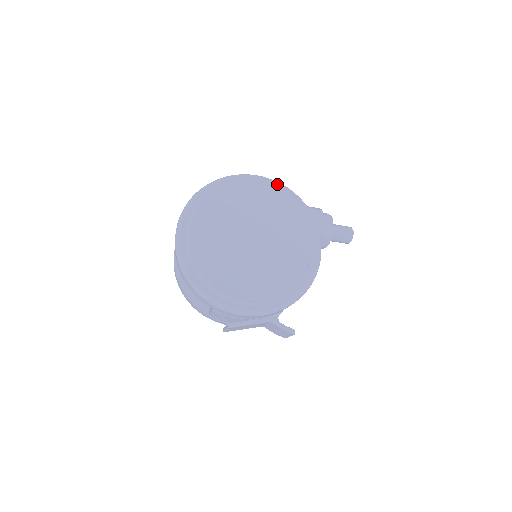
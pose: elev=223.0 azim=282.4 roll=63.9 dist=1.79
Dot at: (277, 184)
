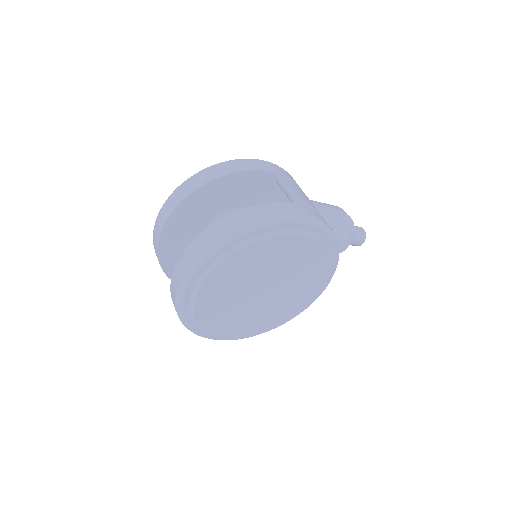
Dot at: (323, 231)
